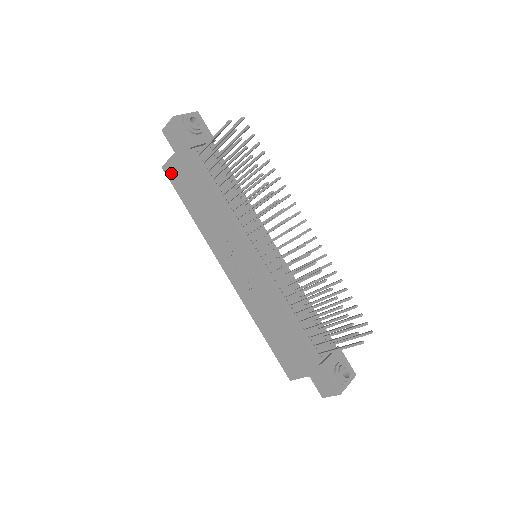
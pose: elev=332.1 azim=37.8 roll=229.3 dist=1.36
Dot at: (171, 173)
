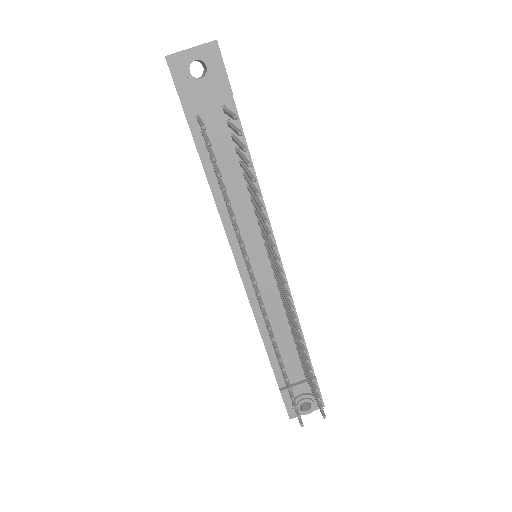
Dot at: occluded
